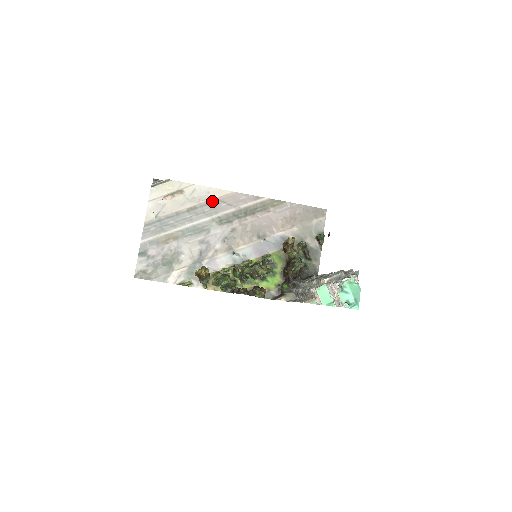
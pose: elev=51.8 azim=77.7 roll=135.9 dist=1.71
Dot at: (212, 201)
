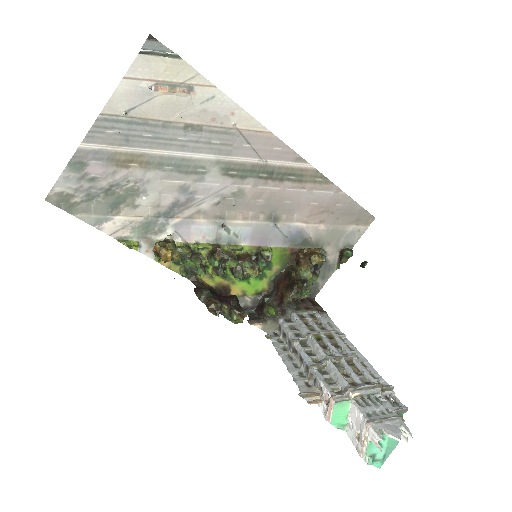
Dot at: (231, 131)
